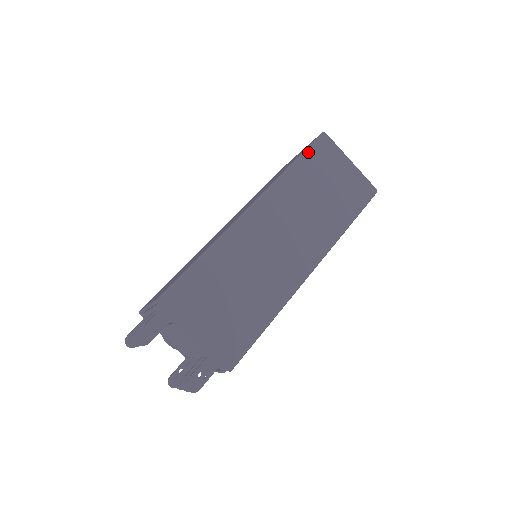
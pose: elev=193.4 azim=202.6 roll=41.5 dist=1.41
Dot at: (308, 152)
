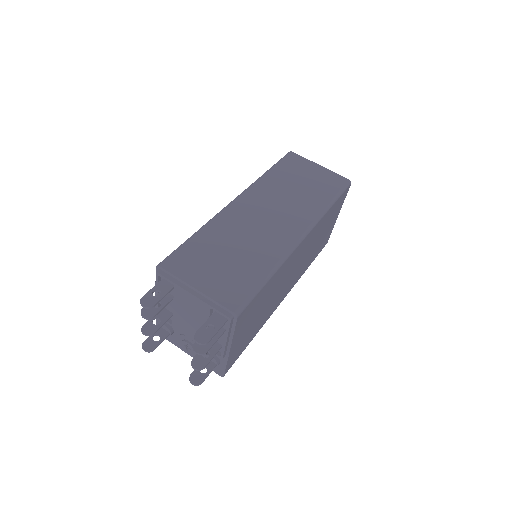
Dot at: (278, 163)
